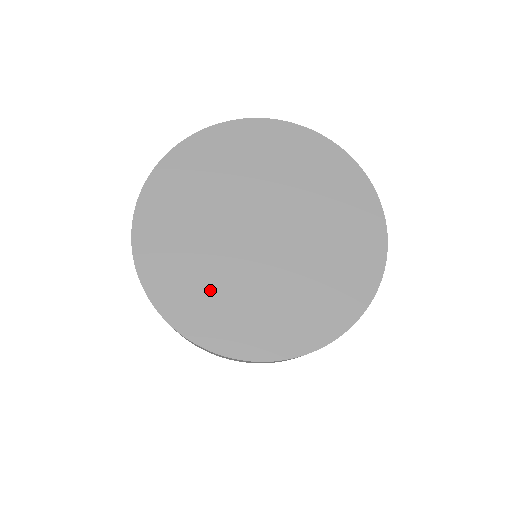
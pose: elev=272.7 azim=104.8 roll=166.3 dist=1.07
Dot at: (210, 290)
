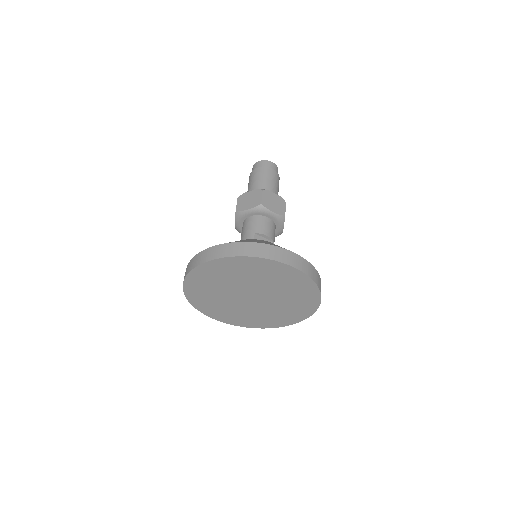
Dot at: (218, 306)
